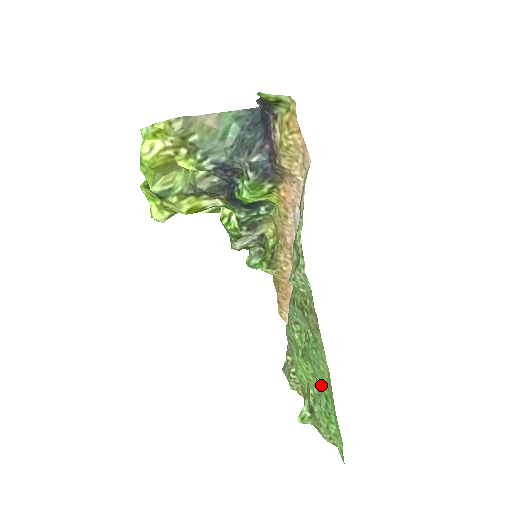
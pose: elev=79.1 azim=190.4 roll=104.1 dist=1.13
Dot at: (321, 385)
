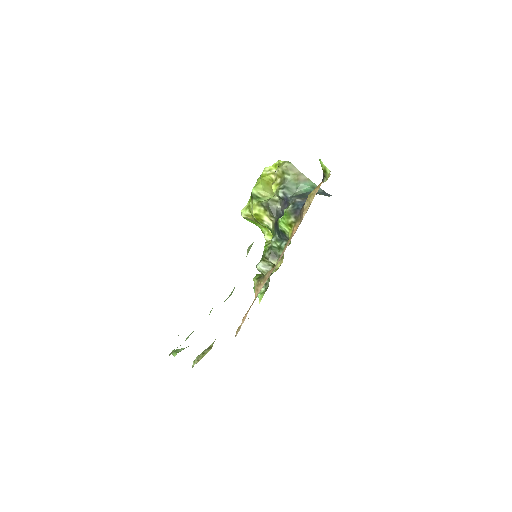
Dot at: occluded
